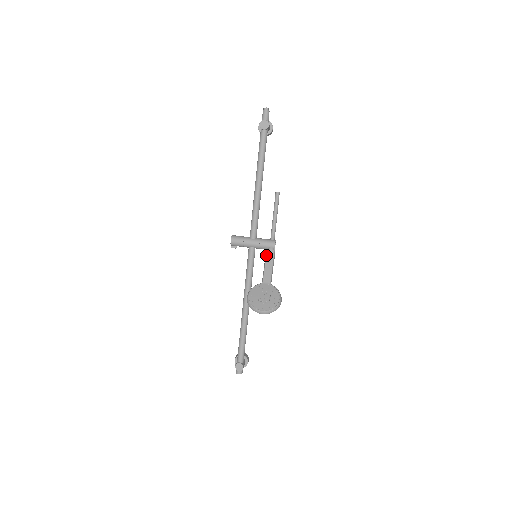
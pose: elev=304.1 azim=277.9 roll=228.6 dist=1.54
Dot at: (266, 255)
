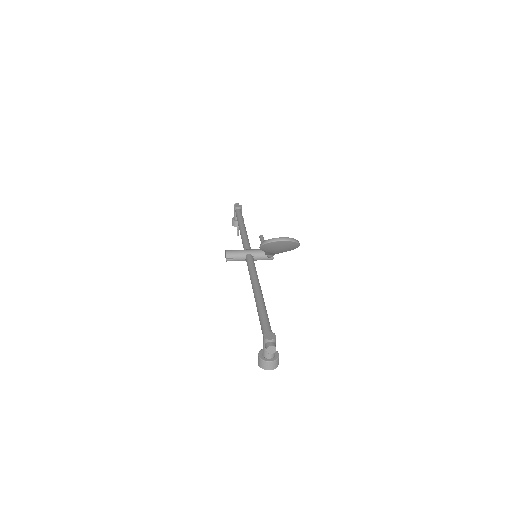
Dot at: occluded
